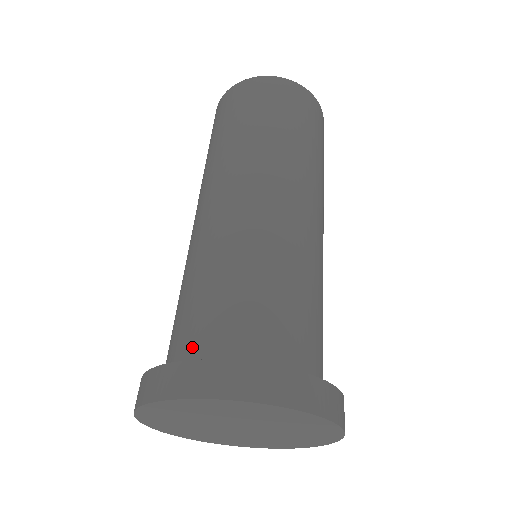
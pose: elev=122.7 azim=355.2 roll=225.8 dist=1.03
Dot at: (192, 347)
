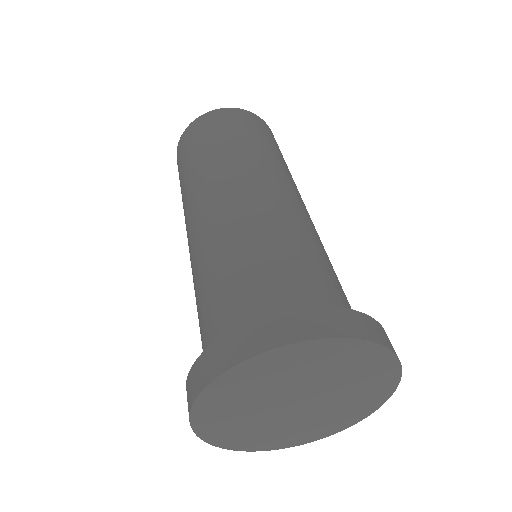
Dot at: occluded
